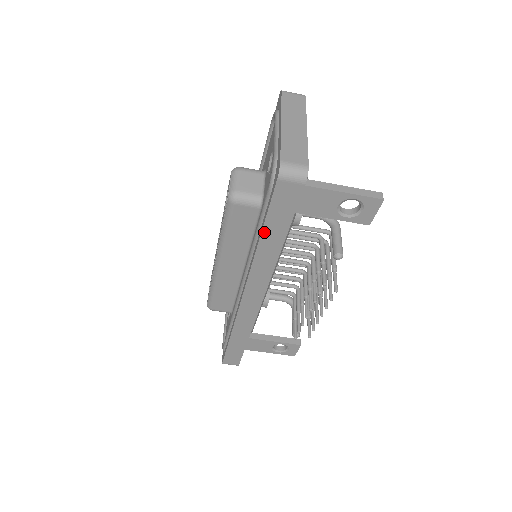
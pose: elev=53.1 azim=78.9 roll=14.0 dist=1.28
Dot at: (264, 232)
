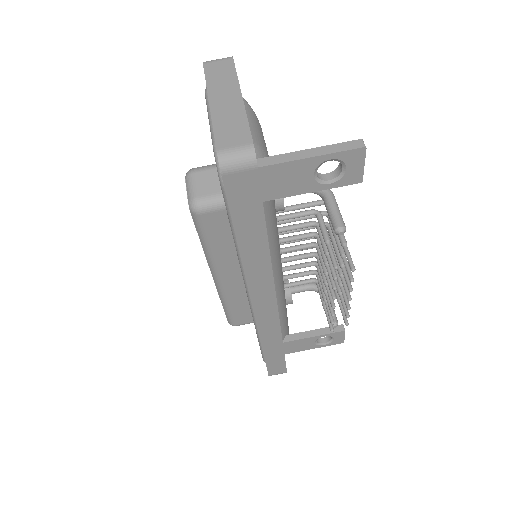
Dot at: (239, 237)
